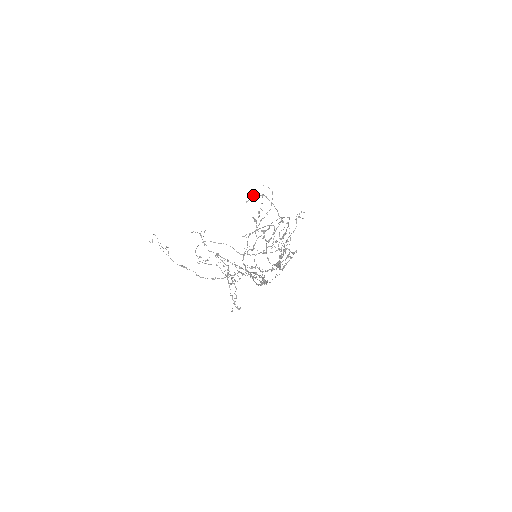
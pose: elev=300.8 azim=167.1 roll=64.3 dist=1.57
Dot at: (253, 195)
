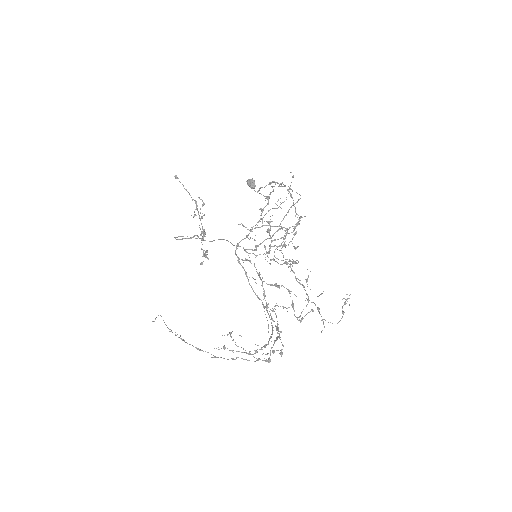
Dot at: (269, 183)
